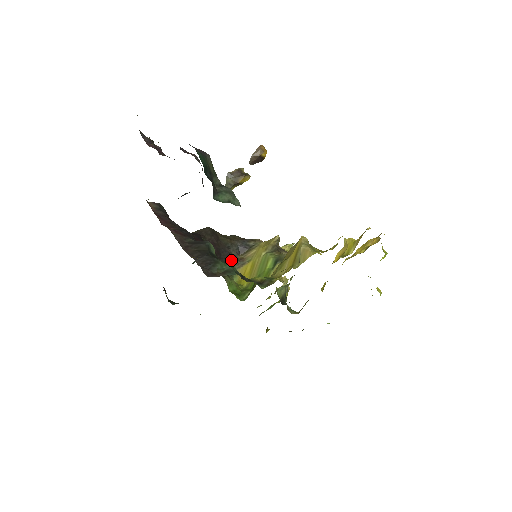
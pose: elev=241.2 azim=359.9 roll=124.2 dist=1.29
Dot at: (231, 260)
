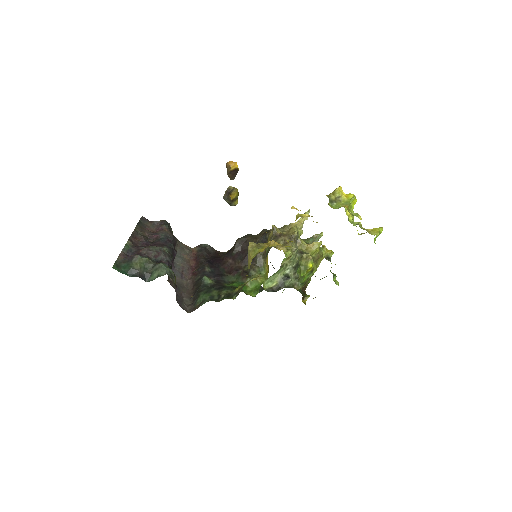
Dot at: (257, 258)
